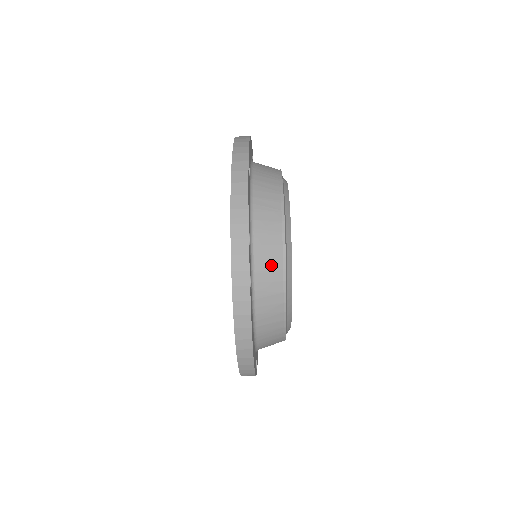
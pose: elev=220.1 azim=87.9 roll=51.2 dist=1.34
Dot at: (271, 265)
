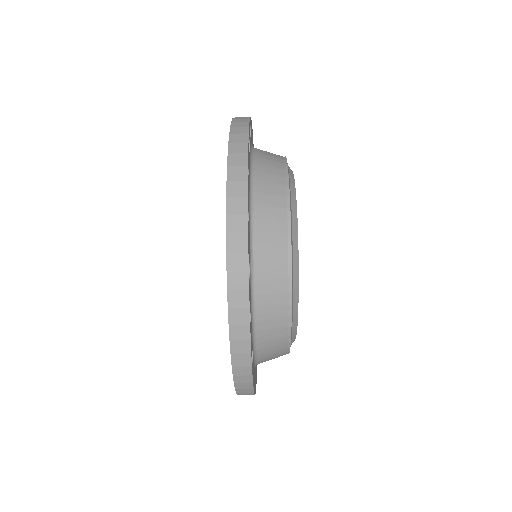
Dot at: (273, 214)
